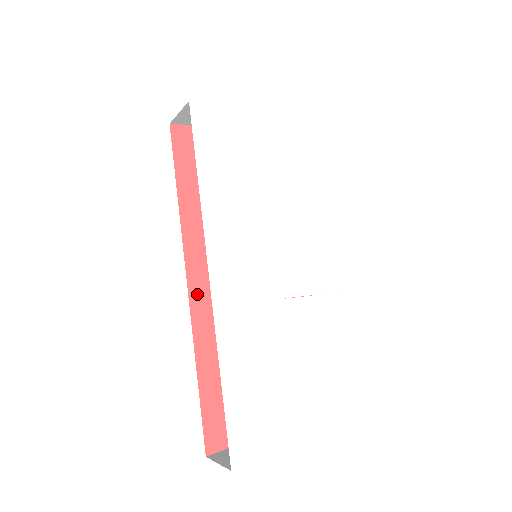
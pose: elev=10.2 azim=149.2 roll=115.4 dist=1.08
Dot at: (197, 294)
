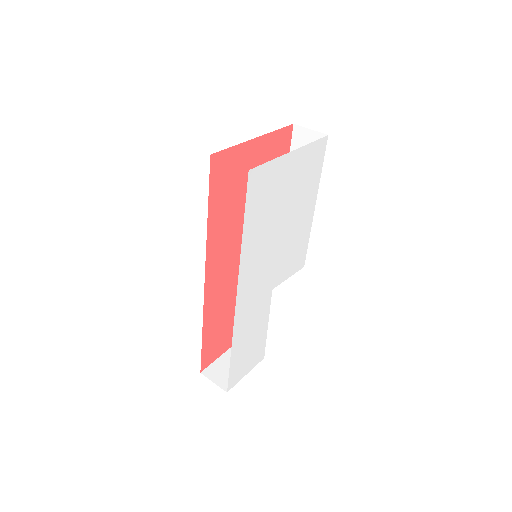
Dot at: (209, 285)
